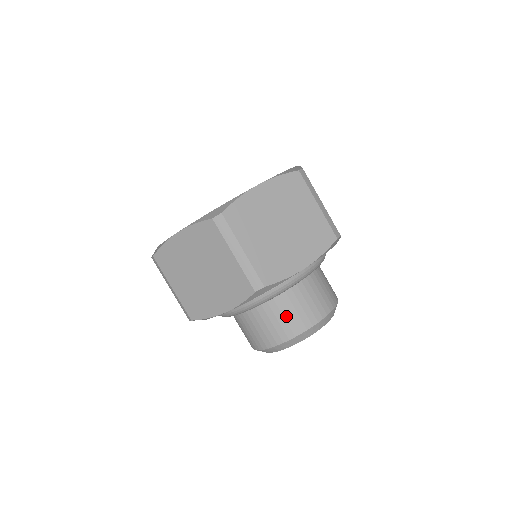
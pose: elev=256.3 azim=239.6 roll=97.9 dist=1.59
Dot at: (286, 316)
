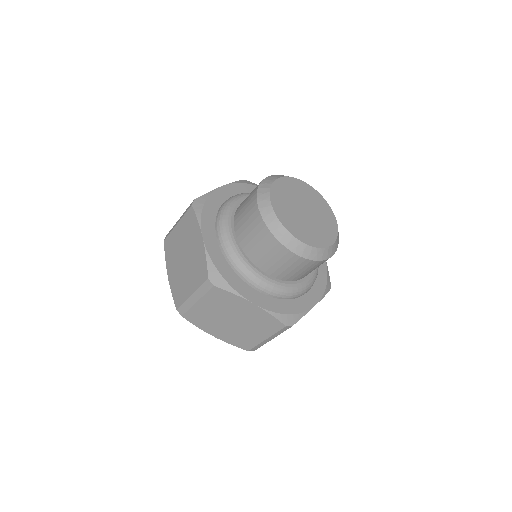
Dot at: (246, 200)
